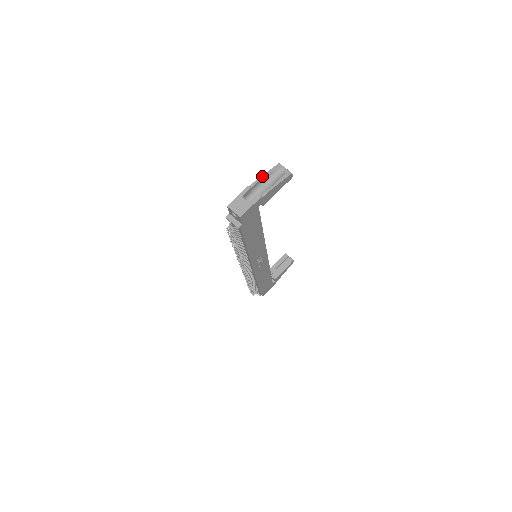
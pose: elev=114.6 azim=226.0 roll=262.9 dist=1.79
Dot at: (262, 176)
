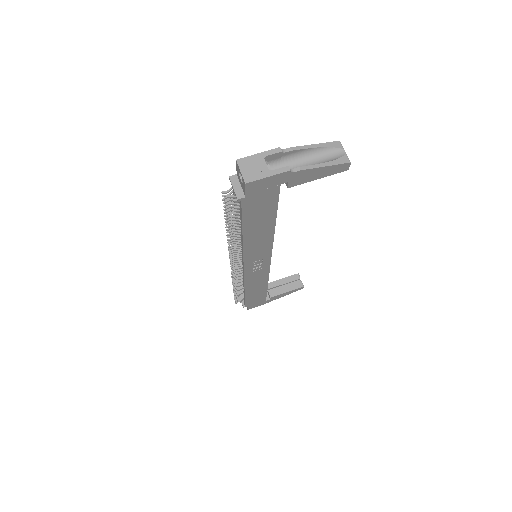
Dot at: (307, 145)
